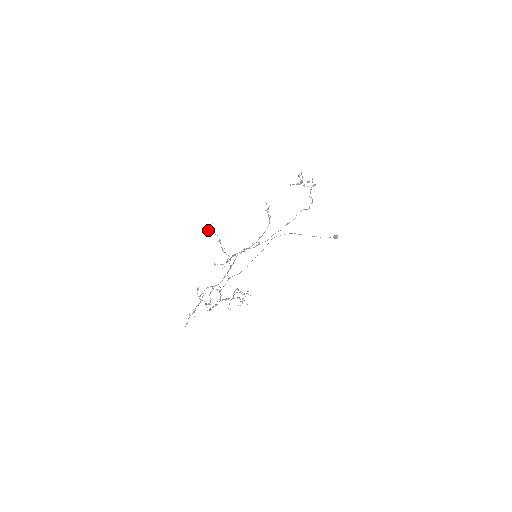
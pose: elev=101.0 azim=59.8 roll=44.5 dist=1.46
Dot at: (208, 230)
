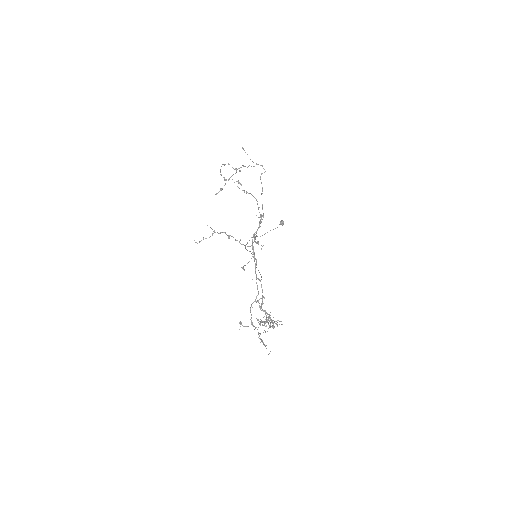
Dot at: occluded
